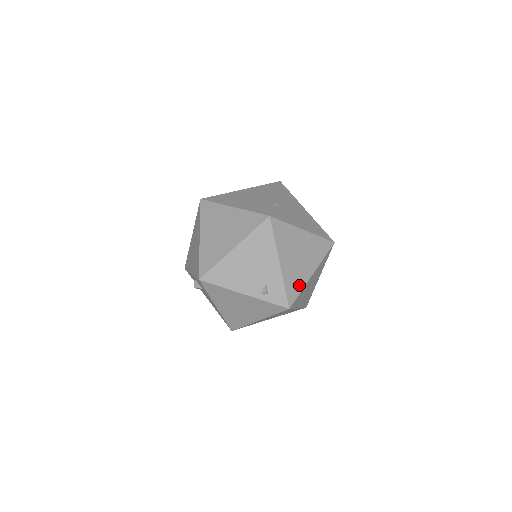
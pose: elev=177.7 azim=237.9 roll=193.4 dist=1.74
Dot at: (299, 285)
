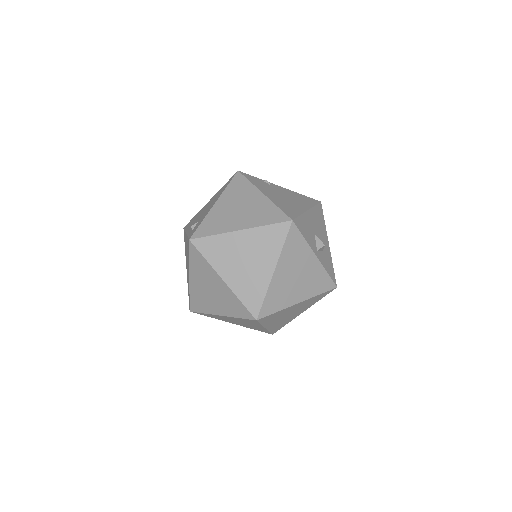
Dot at: (217, 229)
